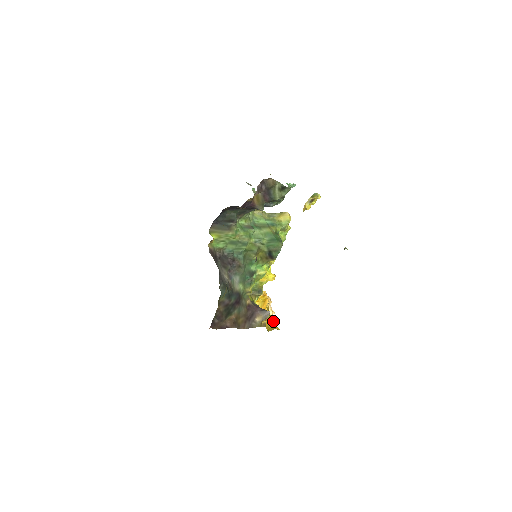
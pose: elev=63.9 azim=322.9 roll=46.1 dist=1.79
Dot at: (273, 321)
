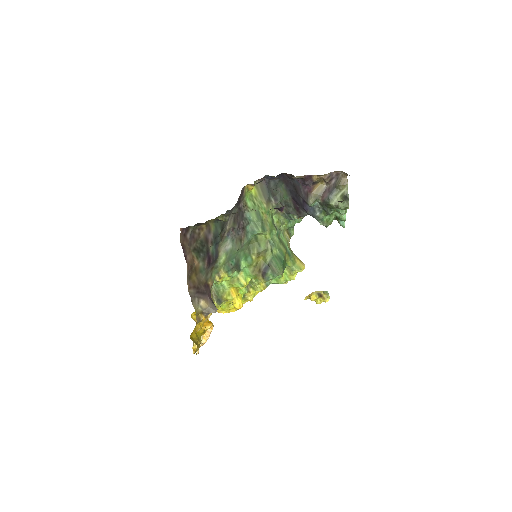
Dot at: (200, 341)
